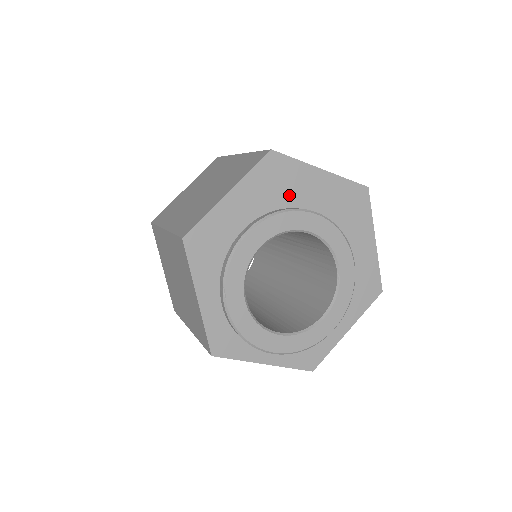
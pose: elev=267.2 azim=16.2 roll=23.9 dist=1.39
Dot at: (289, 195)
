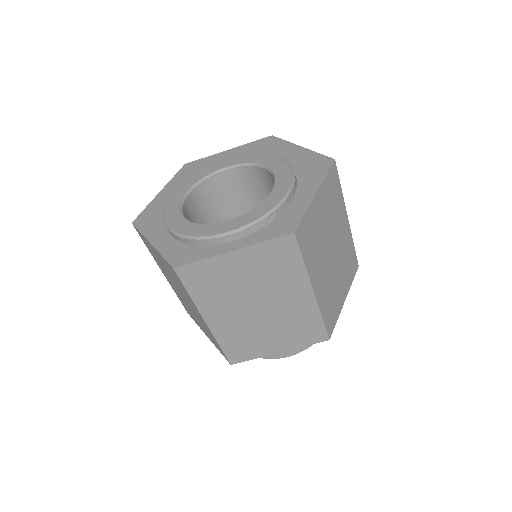
Dot at: occluded
